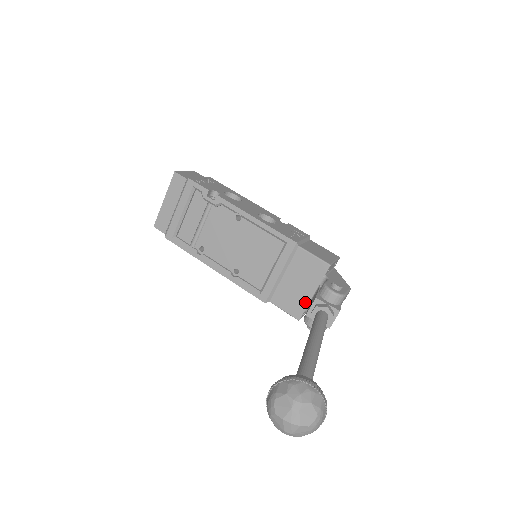
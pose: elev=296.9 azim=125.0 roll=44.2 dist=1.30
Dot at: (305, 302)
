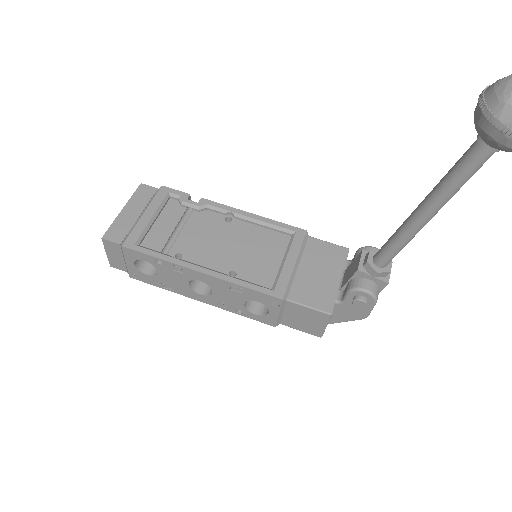
Dot at: (333, 291)
